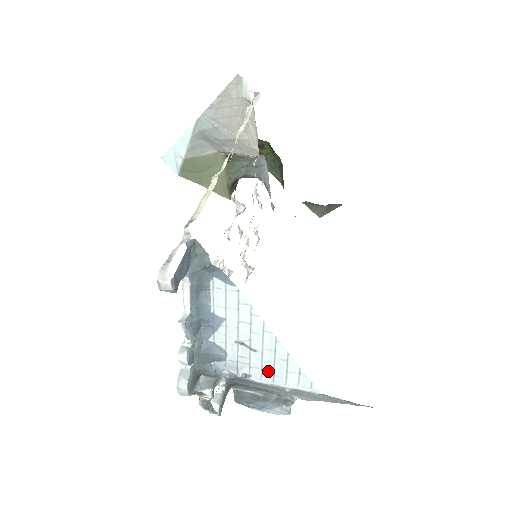
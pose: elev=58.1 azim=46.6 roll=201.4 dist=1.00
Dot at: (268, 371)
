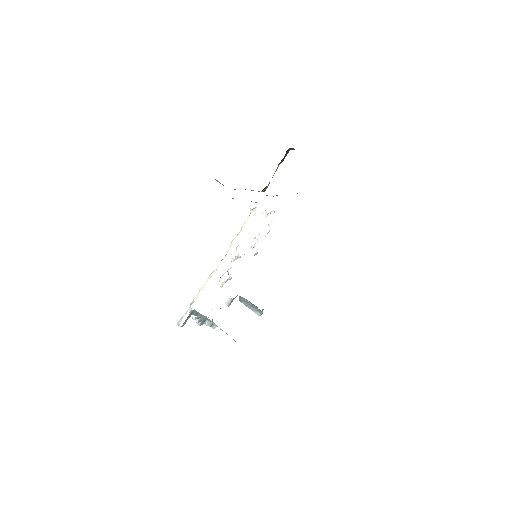
Dot at: occluded
